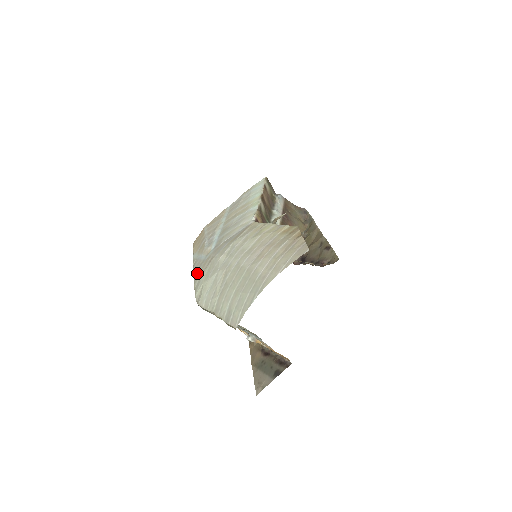
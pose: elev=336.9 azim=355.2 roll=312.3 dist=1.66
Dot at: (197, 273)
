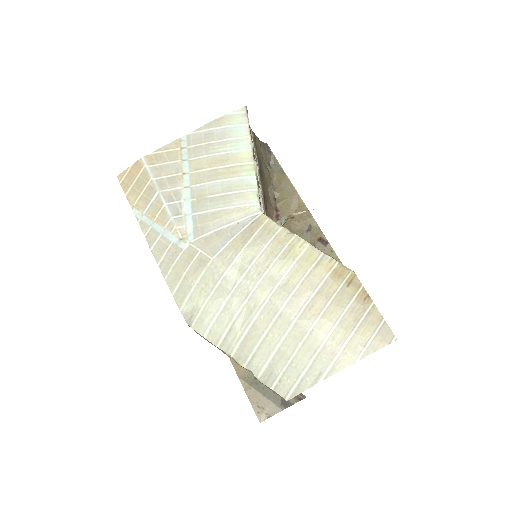
Dot at: (169, 266)
